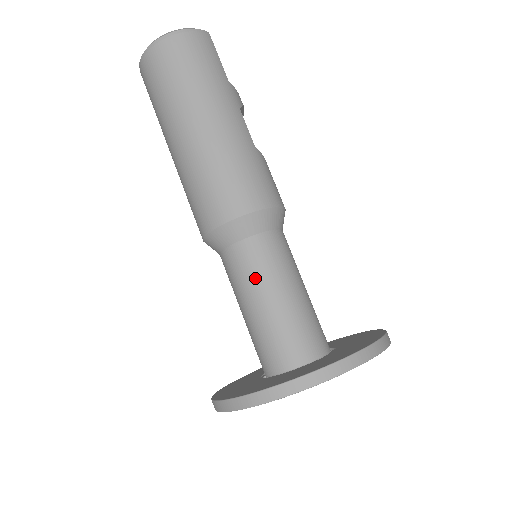
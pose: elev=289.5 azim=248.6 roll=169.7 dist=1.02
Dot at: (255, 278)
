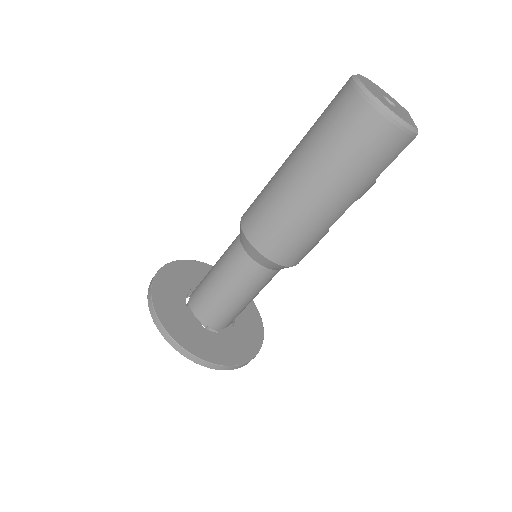
Dot at: (234, 278)
